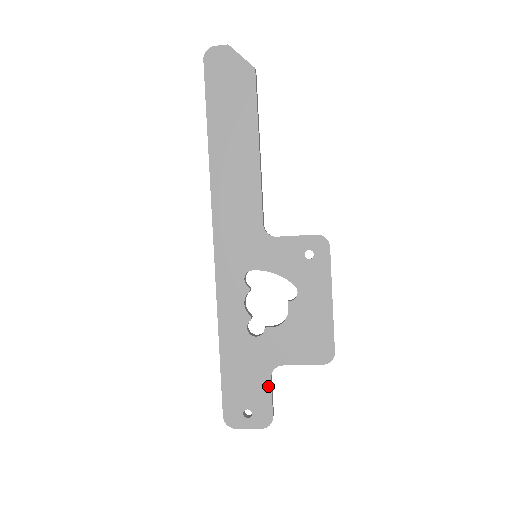
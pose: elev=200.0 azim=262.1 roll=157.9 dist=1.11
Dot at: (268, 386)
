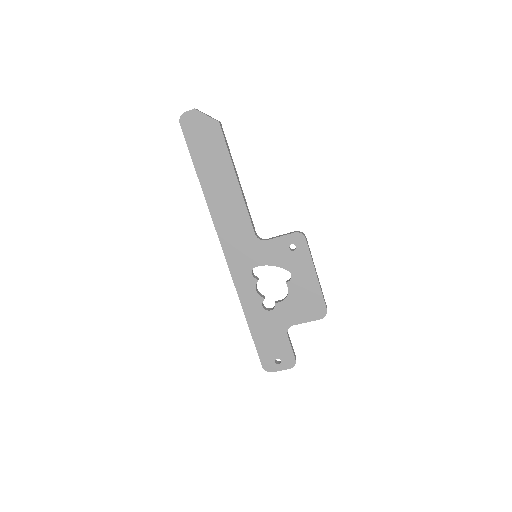
Dot at: (287, 341)
